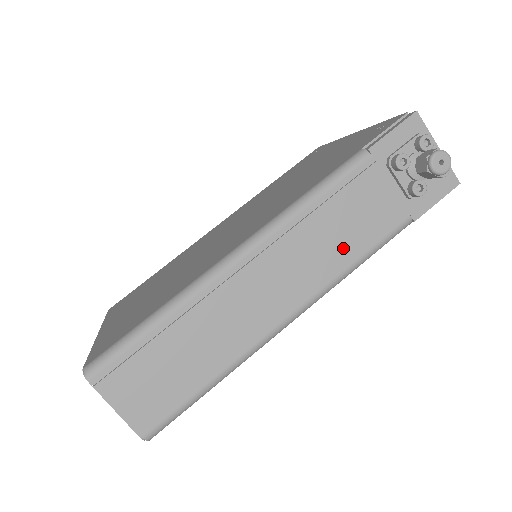
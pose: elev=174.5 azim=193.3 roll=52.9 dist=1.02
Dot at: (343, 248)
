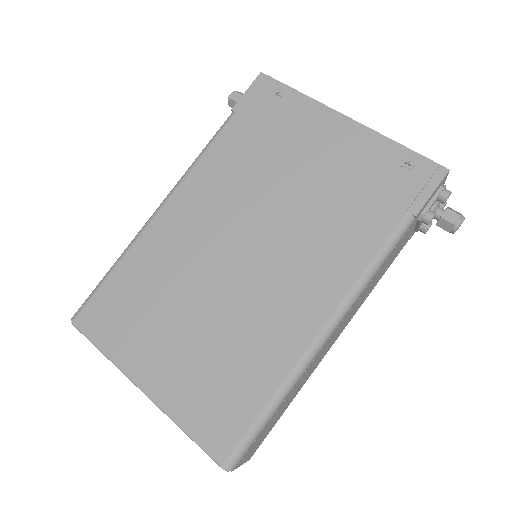
Dot at: (374, 285)
